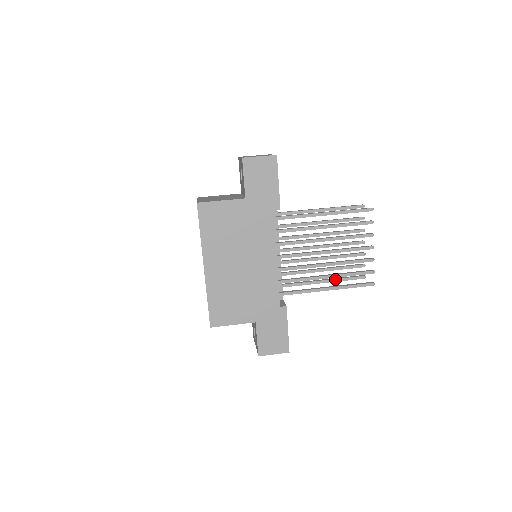
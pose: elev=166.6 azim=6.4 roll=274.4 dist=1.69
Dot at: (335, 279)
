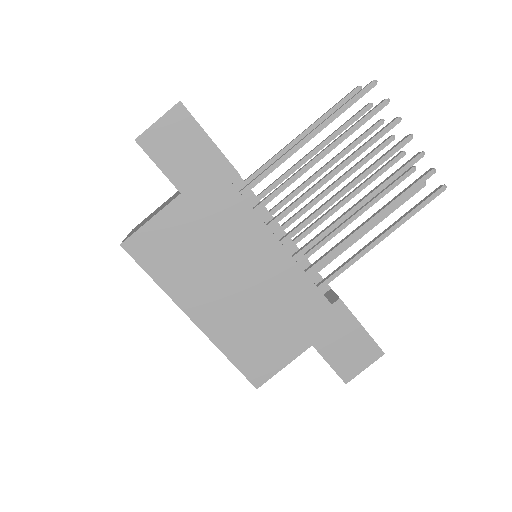
Dot at: occluded
